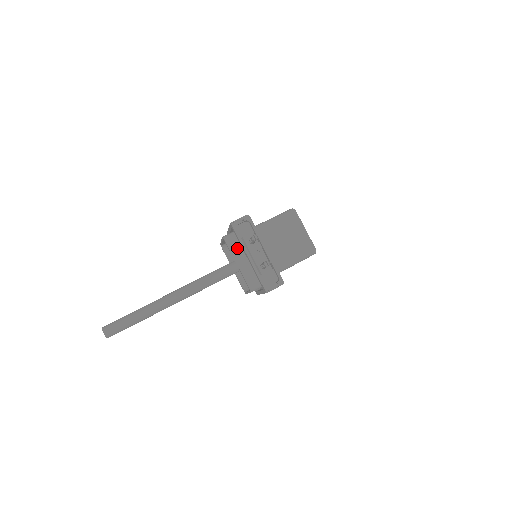
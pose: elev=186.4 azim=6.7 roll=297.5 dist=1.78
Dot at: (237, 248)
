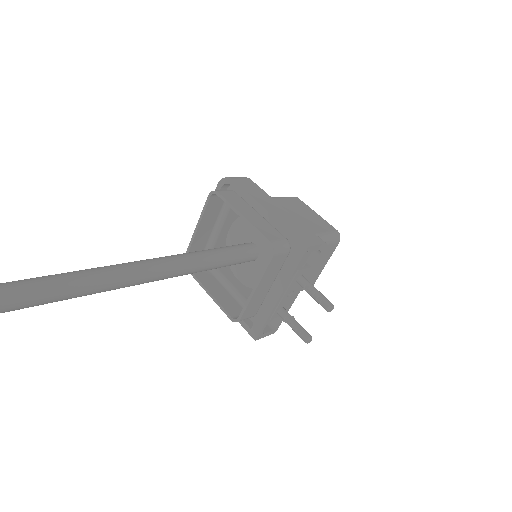
Dot at: (274, 269)
